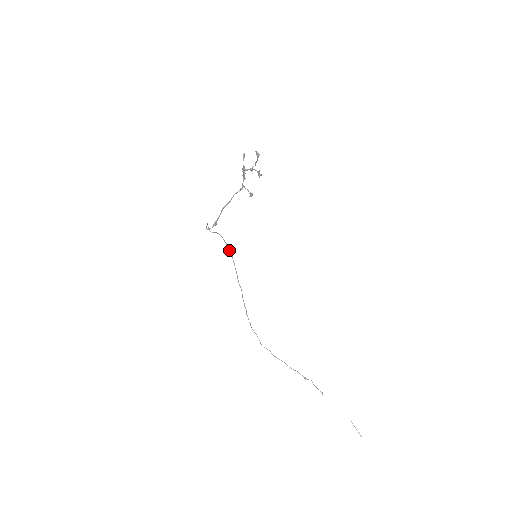
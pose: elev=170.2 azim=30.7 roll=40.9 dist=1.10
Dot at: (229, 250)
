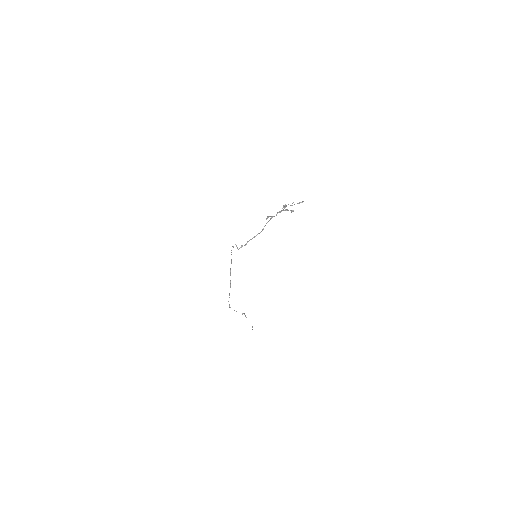
Dot at: (231, 254)
